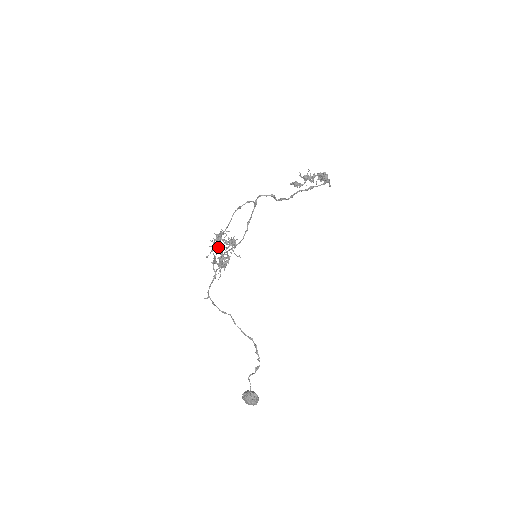
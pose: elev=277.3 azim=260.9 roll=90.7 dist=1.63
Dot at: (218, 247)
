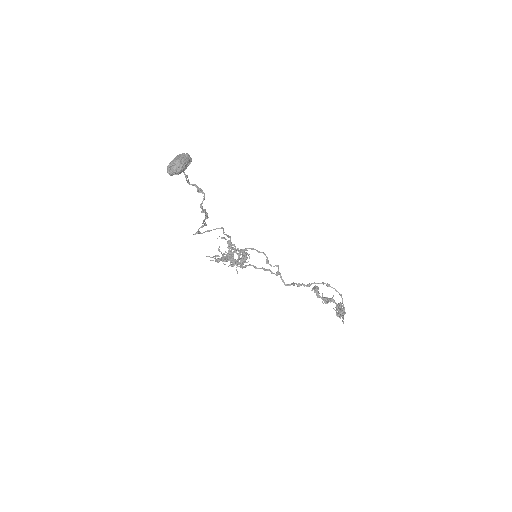
Dot at: (231, 255)
